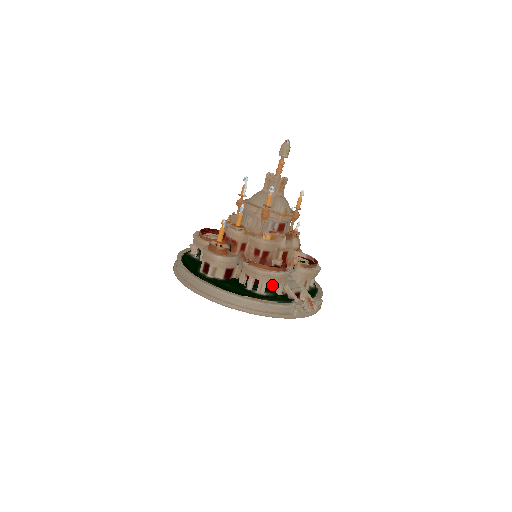
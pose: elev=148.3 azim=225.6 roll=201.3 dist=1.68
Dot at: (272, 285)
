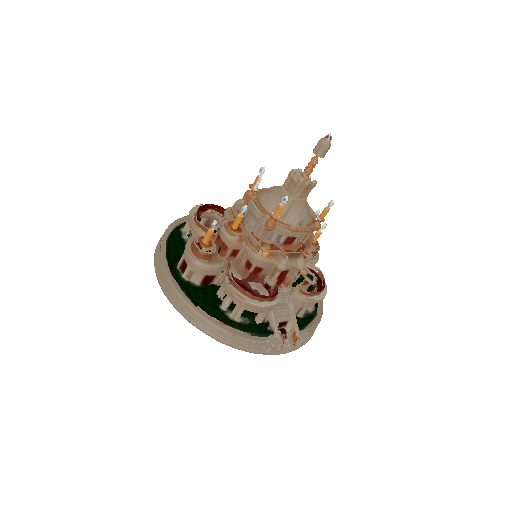
Dot at: occluded
